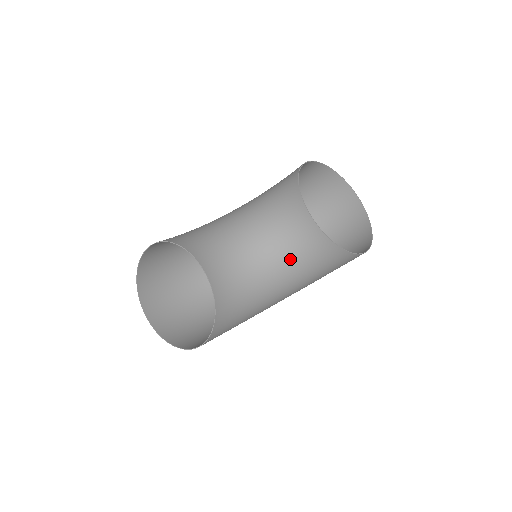
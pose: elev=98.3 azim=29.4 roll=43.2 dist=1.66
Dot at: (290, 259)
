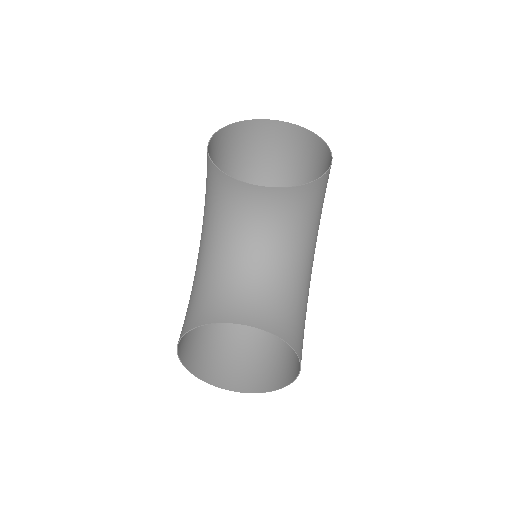
Dot at: (286, 234)
